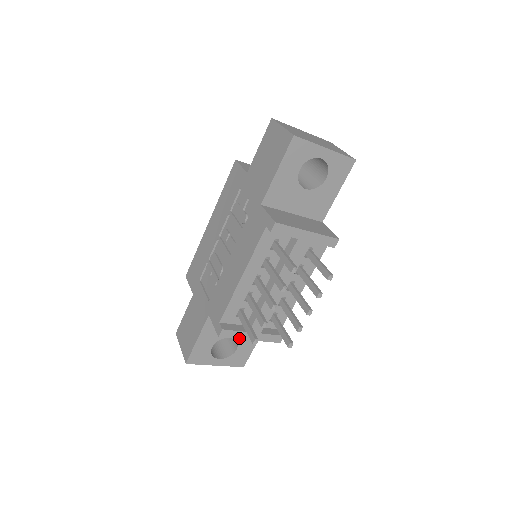
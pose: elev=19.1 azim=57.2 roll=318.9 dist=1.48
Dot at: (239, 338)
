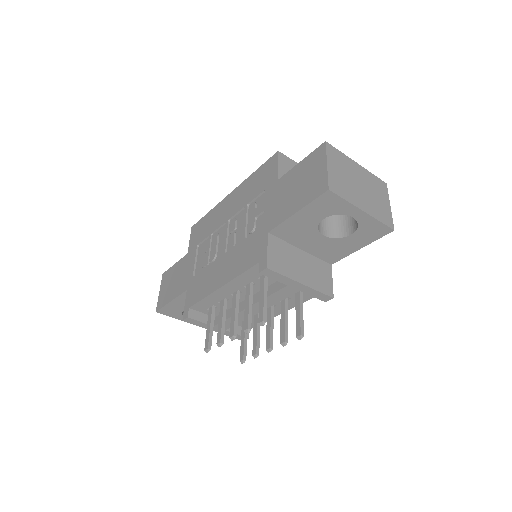
Dot at: (203, 327)
